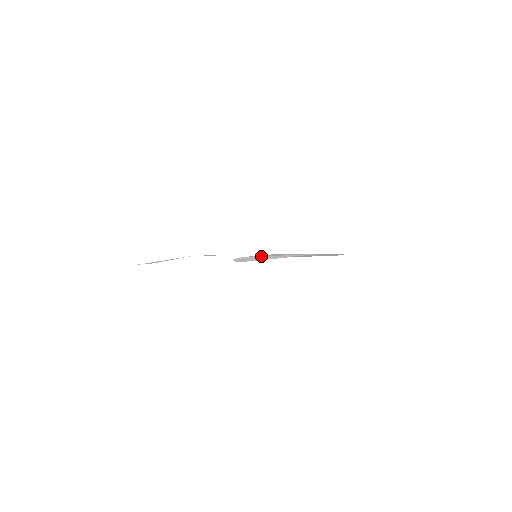
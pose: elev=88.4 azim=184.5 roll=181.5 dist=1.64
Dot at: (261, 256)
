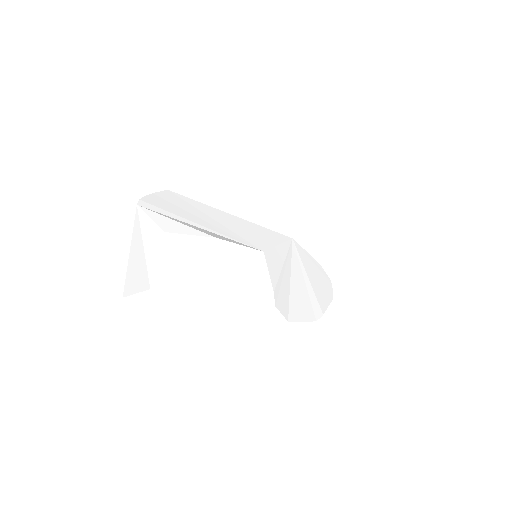
Dot at: (279, 279)
